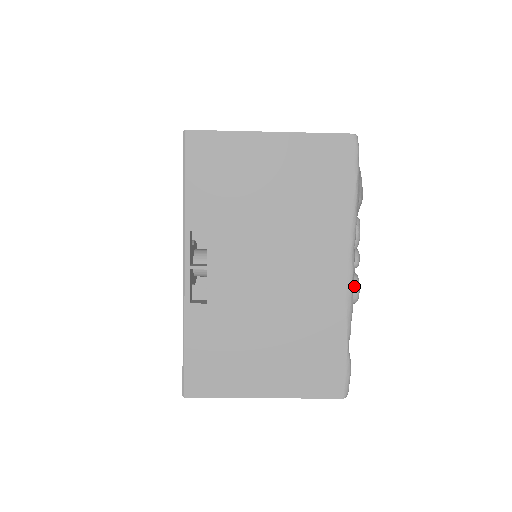
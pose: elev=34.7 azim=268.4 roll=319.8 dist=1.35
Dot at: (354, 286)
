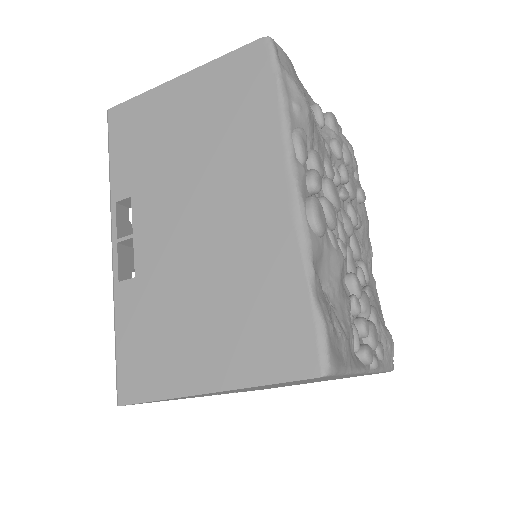
Dot at: (306, 207)
